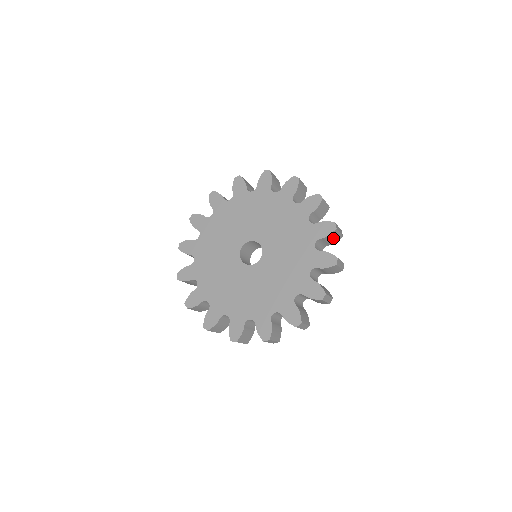
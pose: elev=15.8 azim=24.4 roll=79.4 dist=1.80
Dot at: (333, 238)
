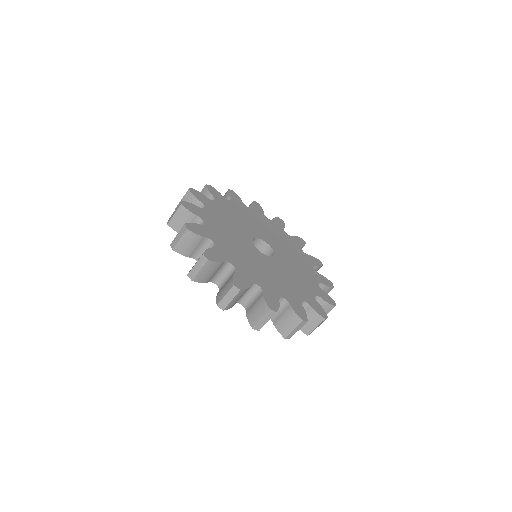
Dot at: occluded
